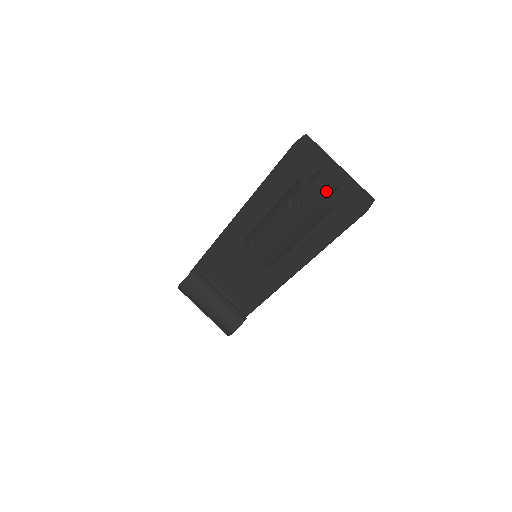
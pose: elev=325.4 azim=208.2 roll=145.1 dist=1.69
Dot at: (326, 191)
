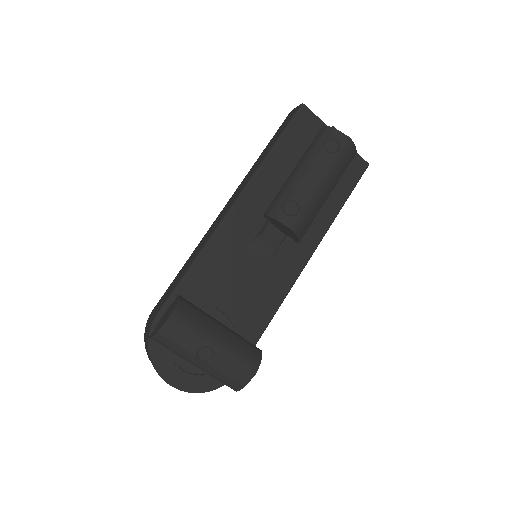
Dot at: occluded
